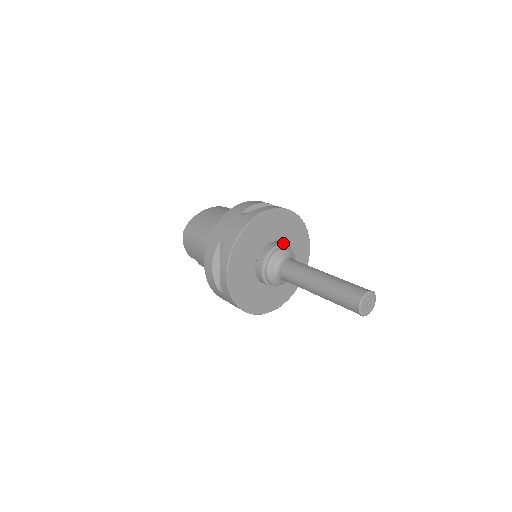
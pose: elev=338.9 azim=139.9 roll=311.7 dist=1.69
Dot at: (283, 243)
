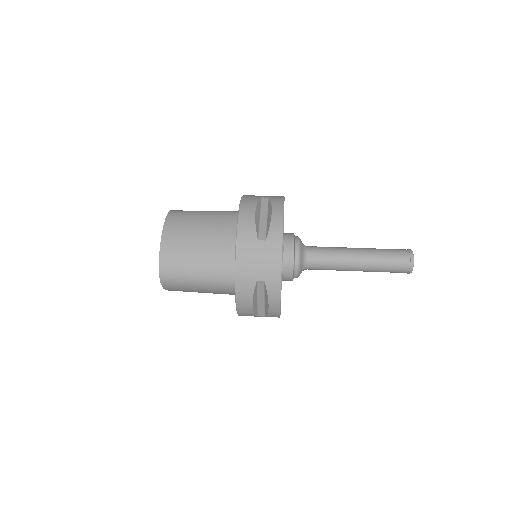
Dot at: occluded
